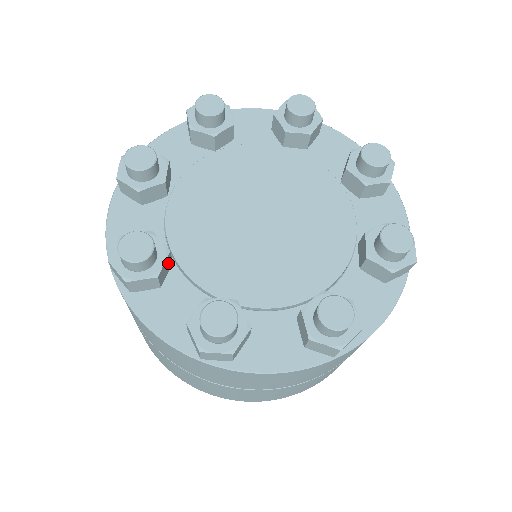
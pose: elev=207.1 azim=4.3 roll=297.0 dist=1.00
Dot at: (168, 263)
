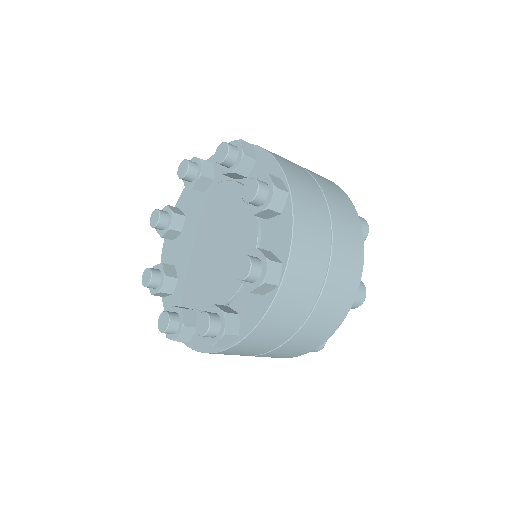
Dot at: (174, 233)
